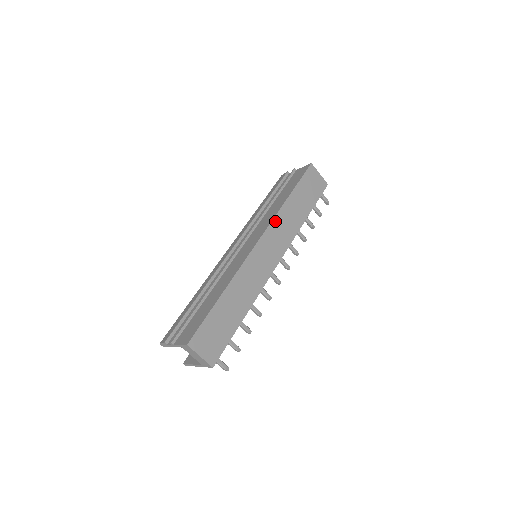
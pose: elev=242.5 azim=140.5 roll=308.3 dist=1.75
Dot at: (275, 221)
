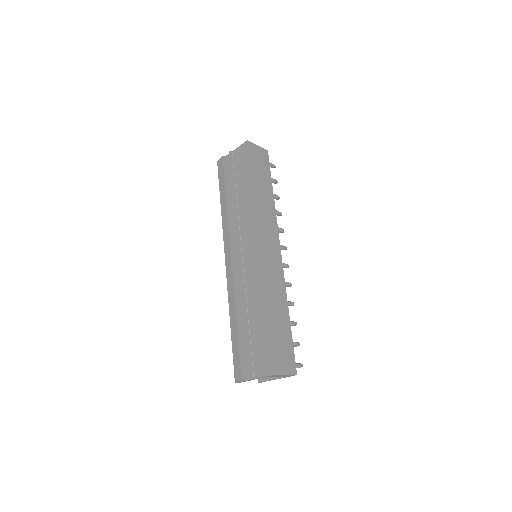
Dot at: (258, 218)
